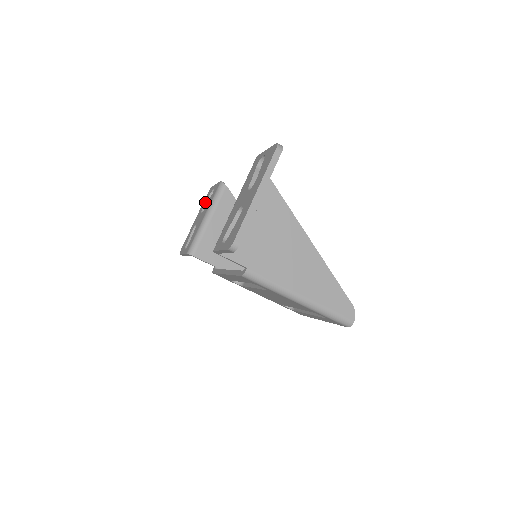
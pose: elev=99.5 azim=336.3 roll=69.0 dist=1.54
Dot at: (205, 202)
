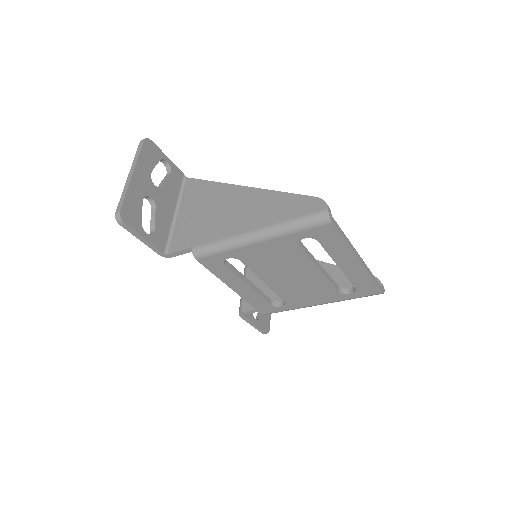
Dot at: occluded
